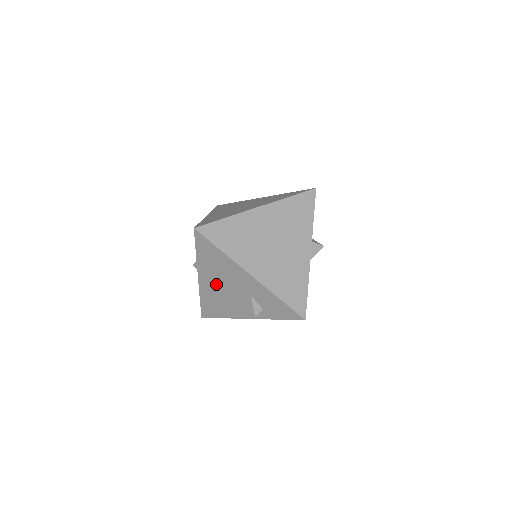
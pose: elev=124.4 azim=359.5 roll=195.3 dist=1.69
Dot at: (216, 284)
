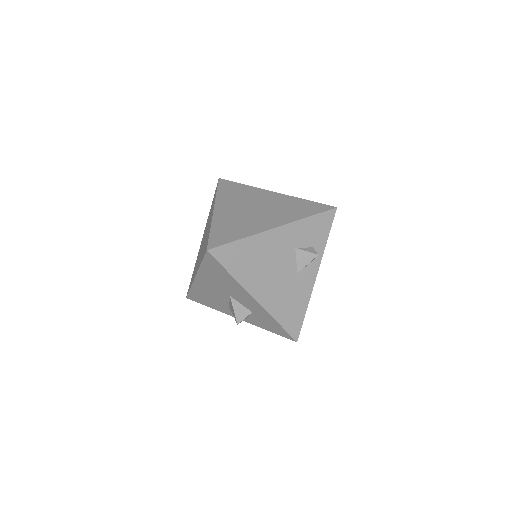
Dot at: (270, 282)
